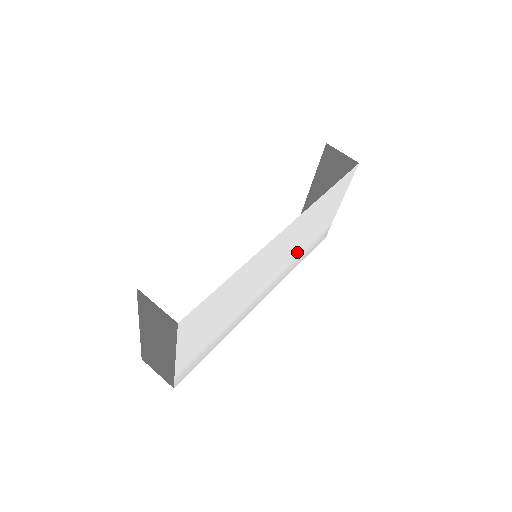
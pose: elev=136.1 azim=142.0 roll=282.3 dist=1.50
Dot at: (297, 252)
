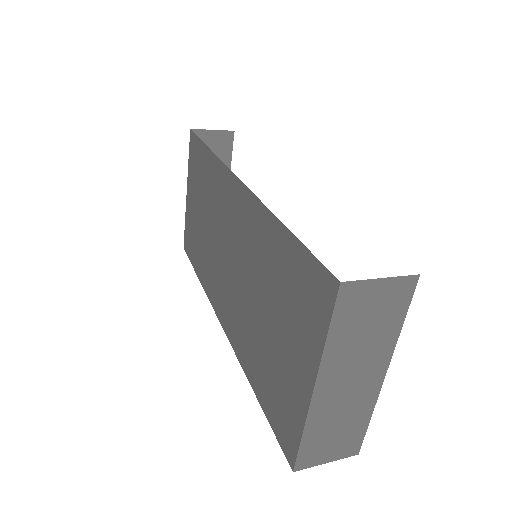
Dot at: occluded
